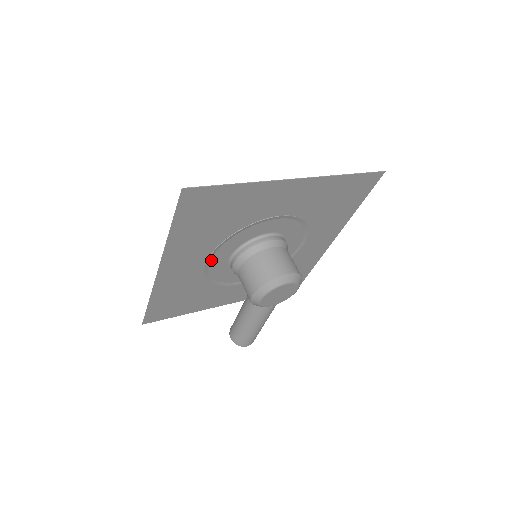
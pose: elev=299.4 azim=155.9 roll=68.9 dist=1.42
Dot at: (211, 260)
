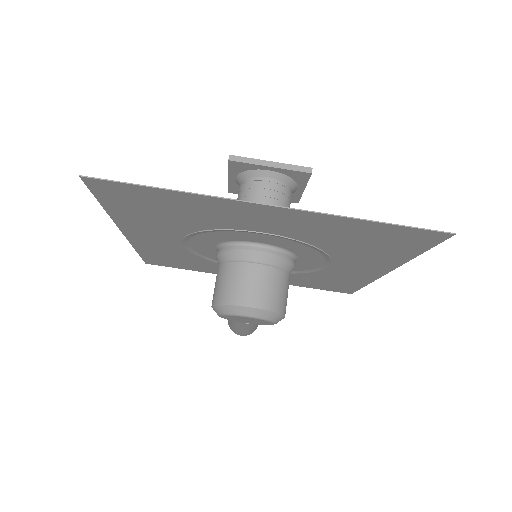
Dot at: (189, 243)
